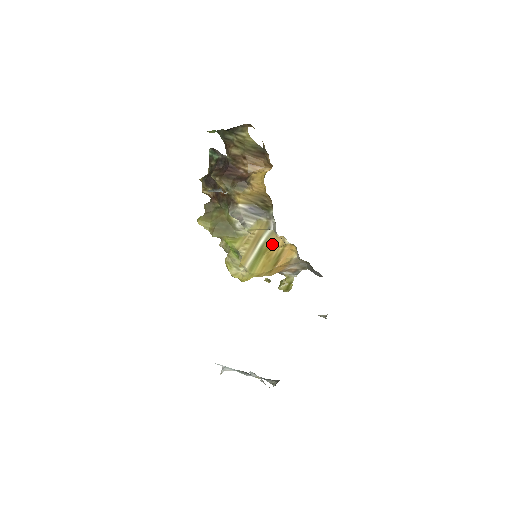
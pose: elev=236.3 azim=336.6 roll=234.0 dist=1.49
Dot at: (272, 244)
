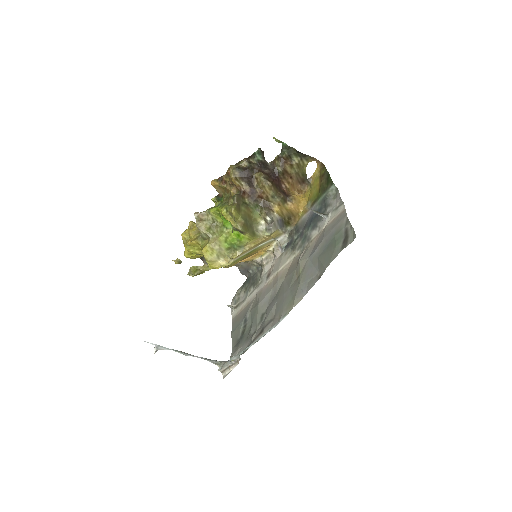
Dot at: (262, 248)
